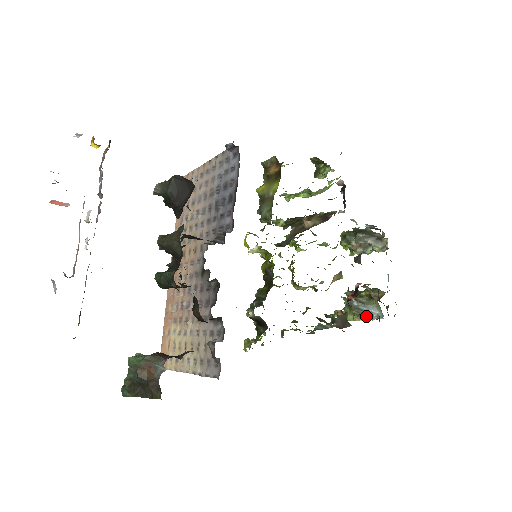
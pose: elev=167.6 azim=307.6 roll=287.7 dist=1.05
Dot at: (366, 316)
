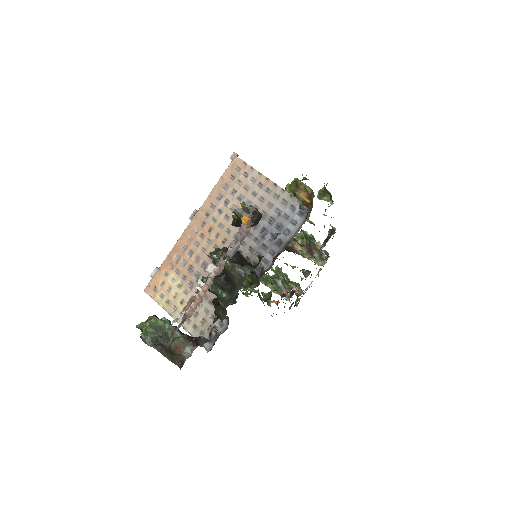
Dot at: (280, 293)
